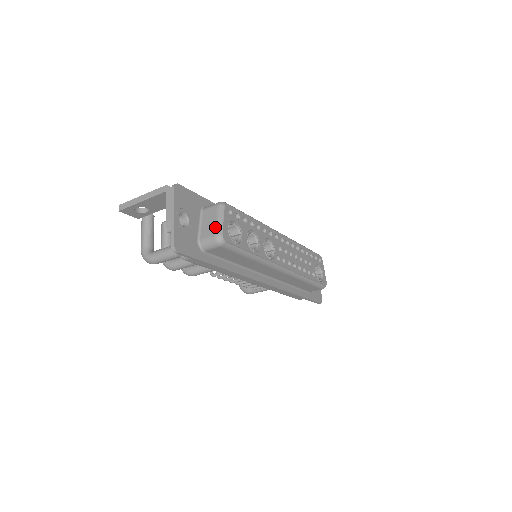
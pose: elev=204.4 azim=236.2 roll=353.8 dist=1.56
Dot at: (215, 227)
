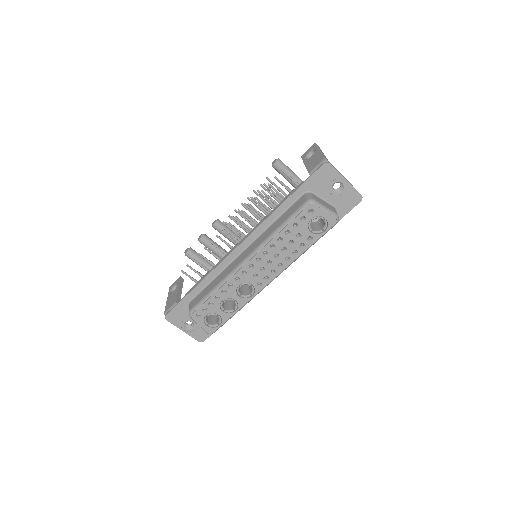
Dot at: occluded
